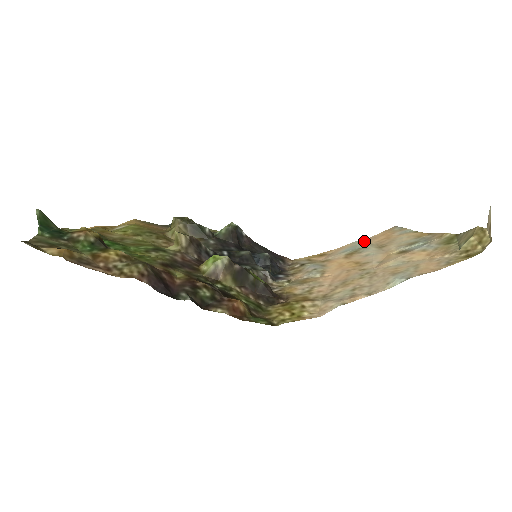
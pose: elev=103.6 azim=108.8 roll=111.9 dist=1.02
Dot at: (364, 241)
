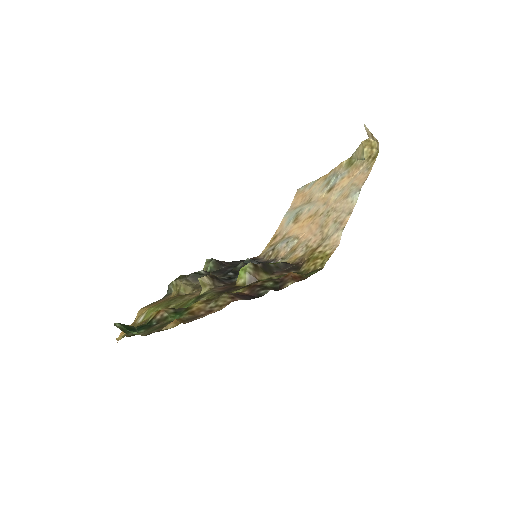
Dot at: (290, 210)
